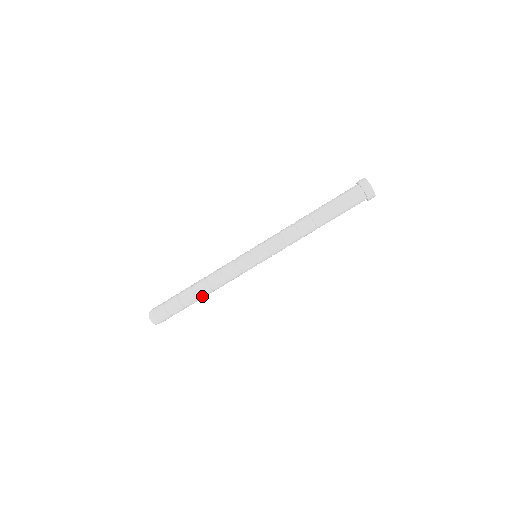
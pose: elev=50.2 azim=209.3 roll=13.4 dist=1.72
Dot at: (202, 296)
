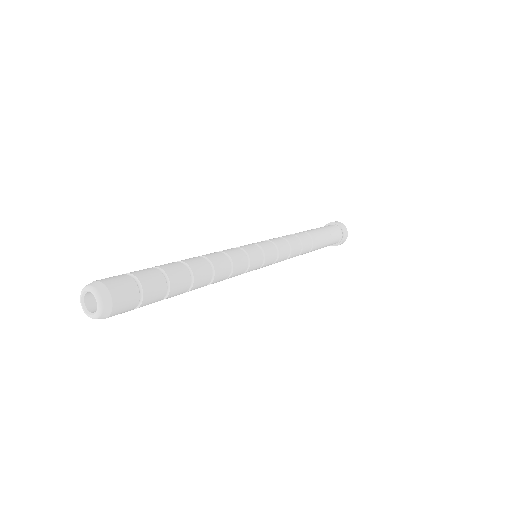
Dot at: (194, 288)
